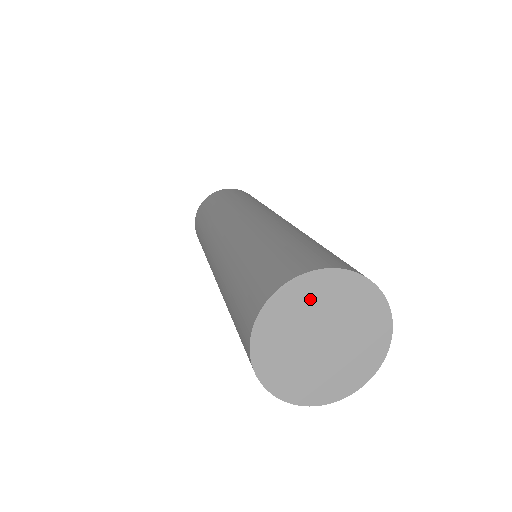
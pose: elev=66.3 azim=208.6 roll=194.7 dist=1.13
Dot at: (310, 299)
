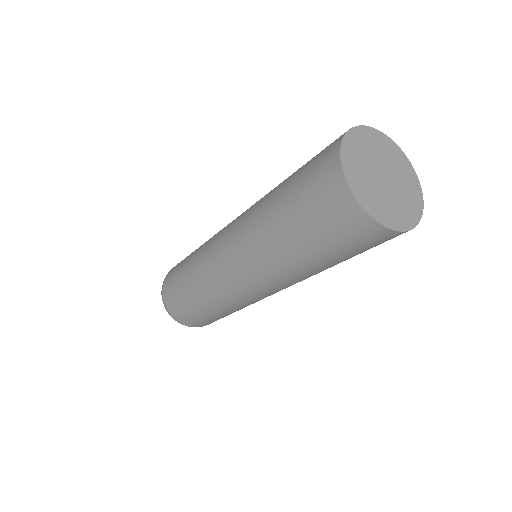
Dot at: (364, 146)
